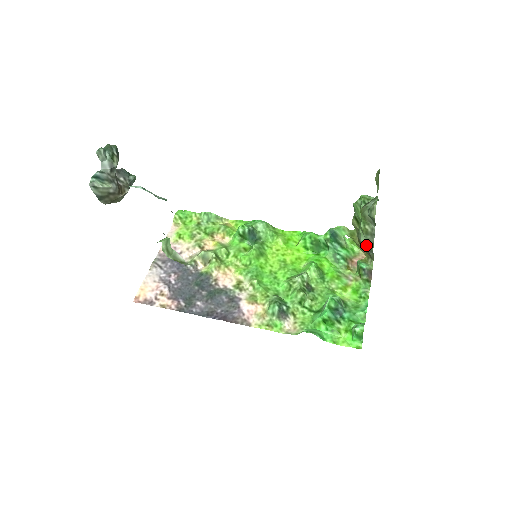
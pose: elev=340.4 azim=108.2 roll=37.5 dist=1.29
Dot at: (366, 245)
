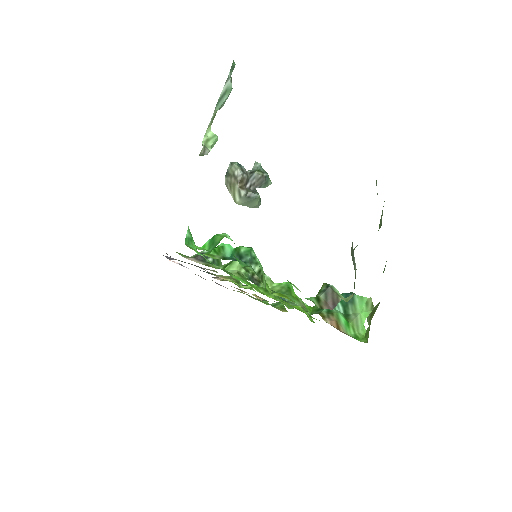
Dot at: occluded
